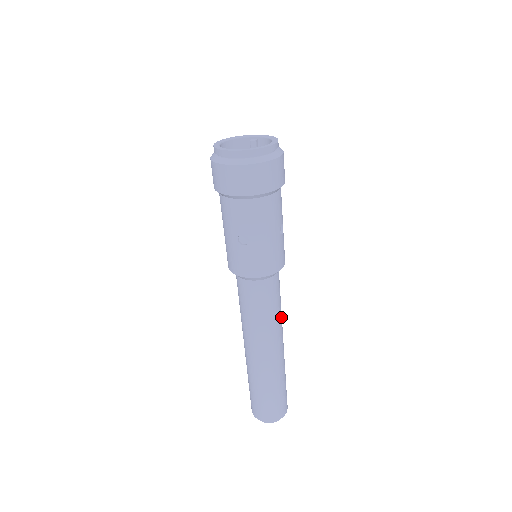
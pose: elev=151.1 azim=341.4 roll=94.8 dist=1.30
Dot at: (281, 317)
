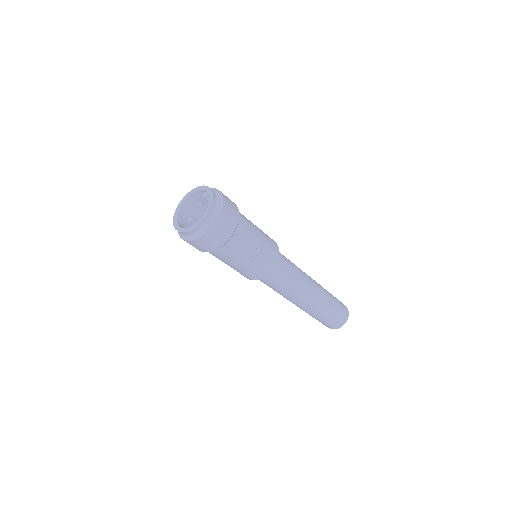
Dot at: (300, 285)
